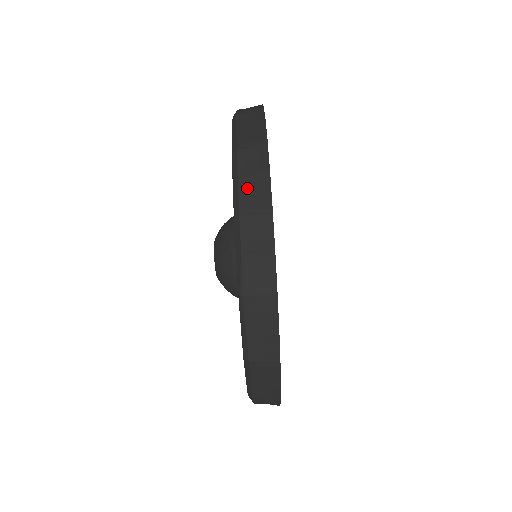
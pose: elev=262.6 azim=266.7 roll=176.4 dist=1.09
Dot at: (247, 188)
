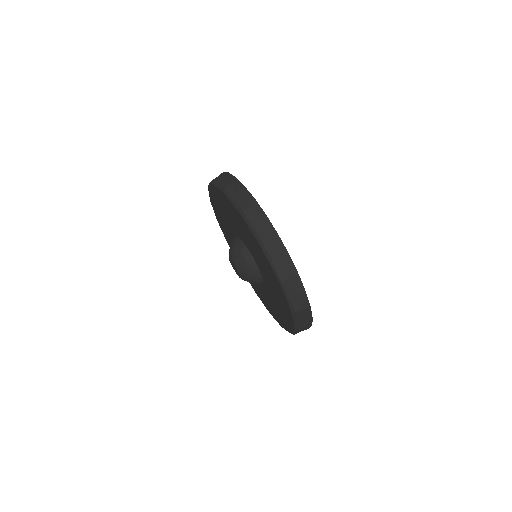
Dot at: (260, 229)
